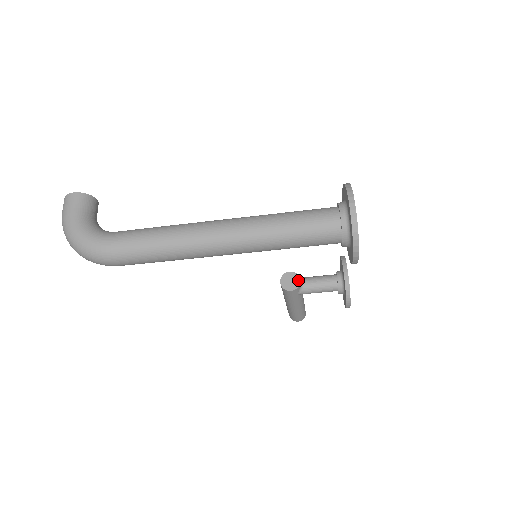
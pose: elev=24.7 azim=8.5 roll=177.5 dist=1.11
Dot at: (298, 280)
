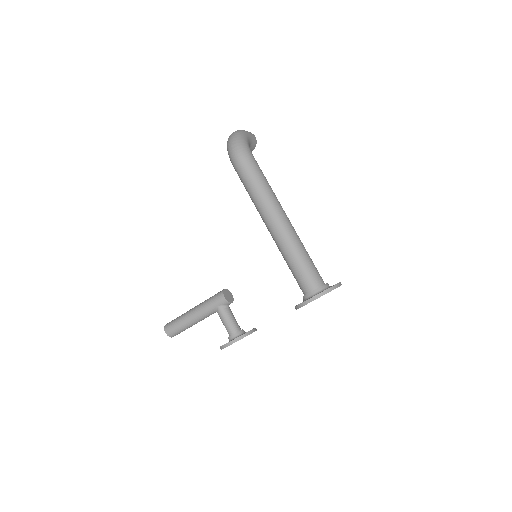
Dot at: (231, 301)
